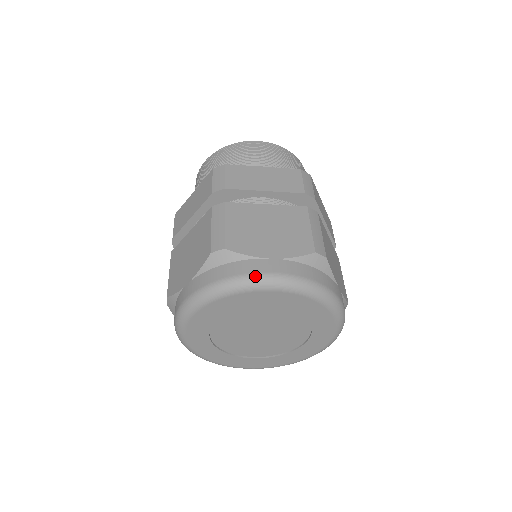
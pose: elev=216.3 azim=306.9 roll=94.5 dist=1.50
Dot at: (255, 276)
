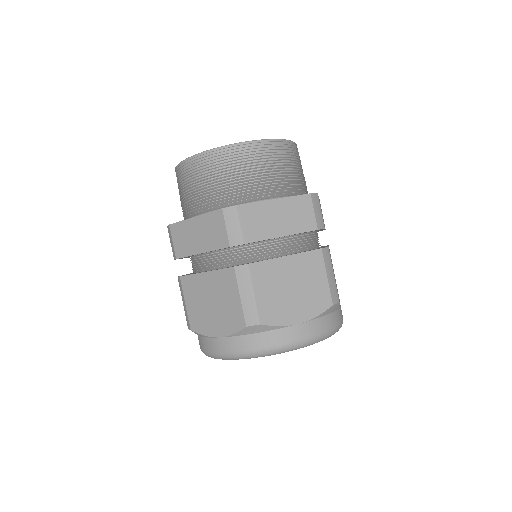
Dot at: (213, 355)
